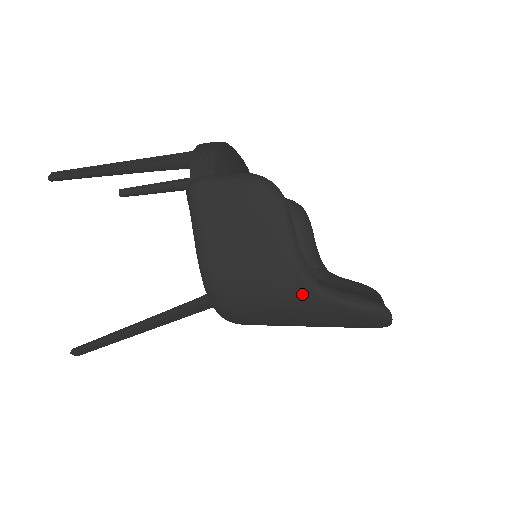
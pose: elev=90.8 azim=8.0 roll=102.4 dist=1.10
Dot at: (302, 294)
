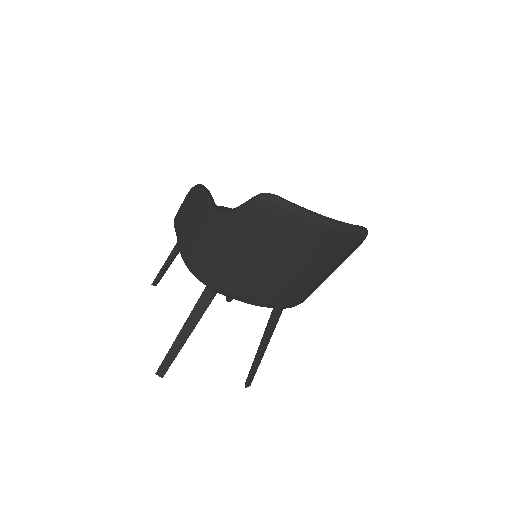
Dot at: (217, 224)
